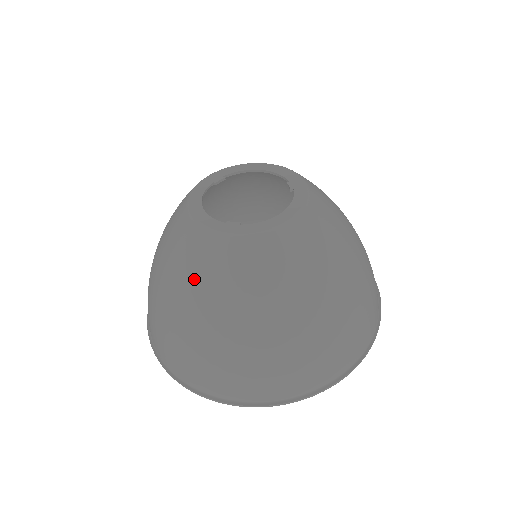
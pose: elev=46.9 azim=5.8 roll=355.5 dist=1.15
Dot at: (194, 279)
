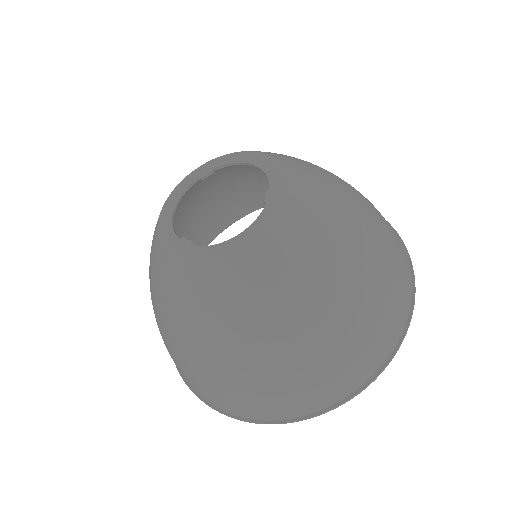
Dot at: (156, 289)
